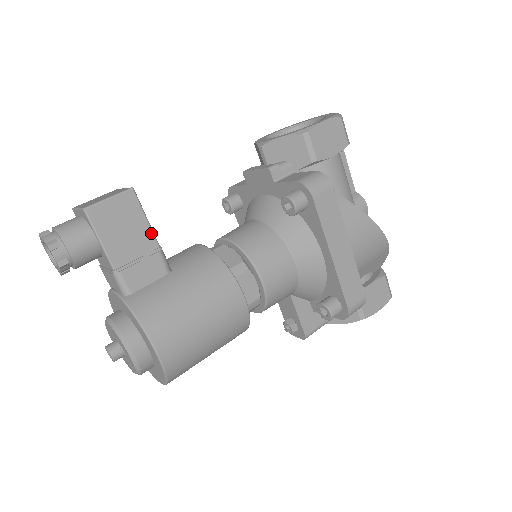
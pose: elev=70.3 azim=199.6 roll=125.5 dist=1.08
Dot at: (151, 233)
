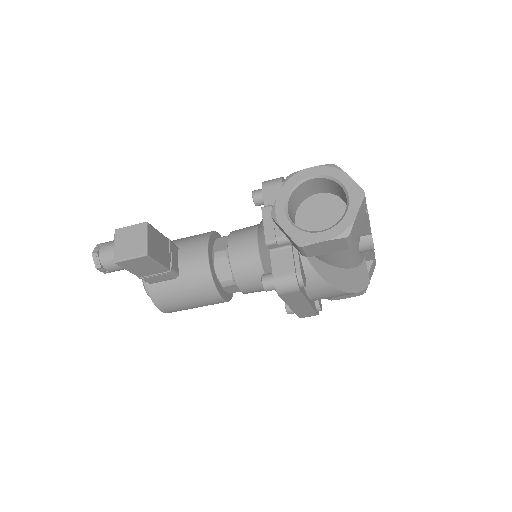
Dot at: (162, 267)
